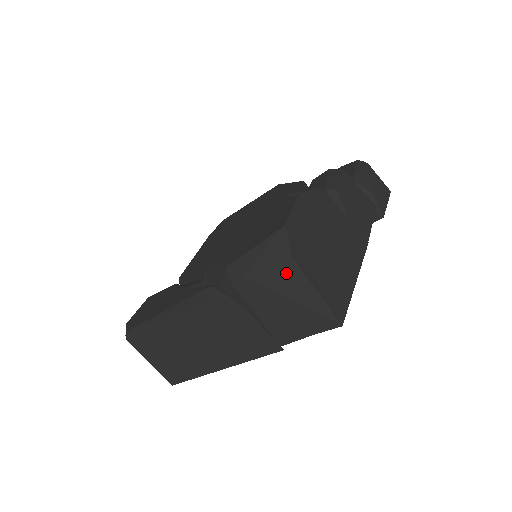
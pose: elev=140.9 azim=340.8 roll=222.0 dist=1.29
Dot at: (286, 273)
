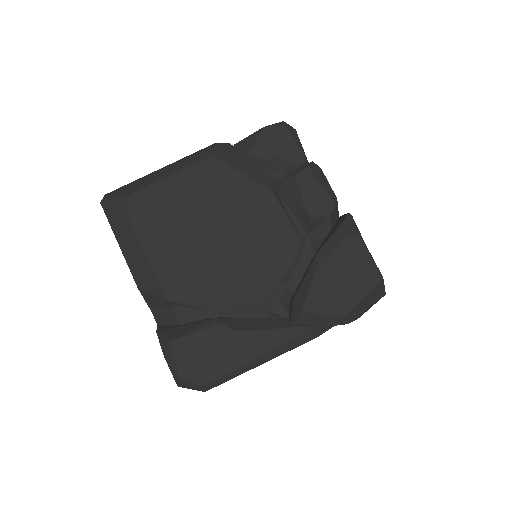
Dot at: occluded
